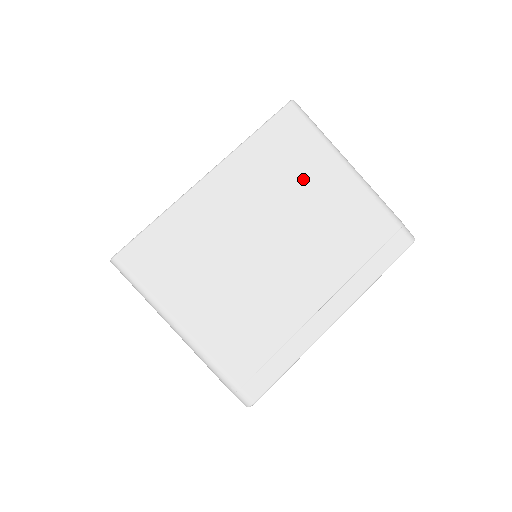
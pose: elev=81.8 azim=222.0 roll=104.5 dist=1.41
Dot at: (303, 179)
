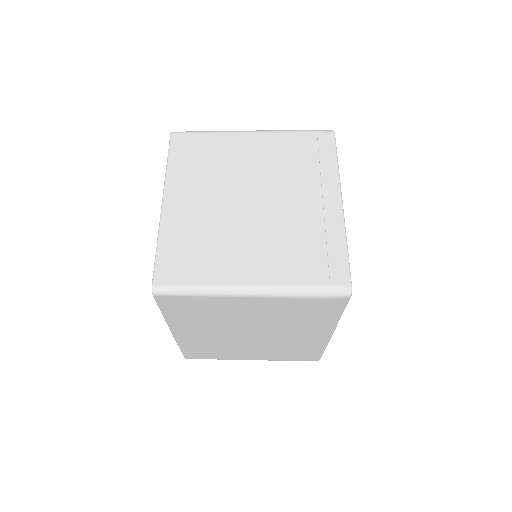
Dot at: (223, 313)
